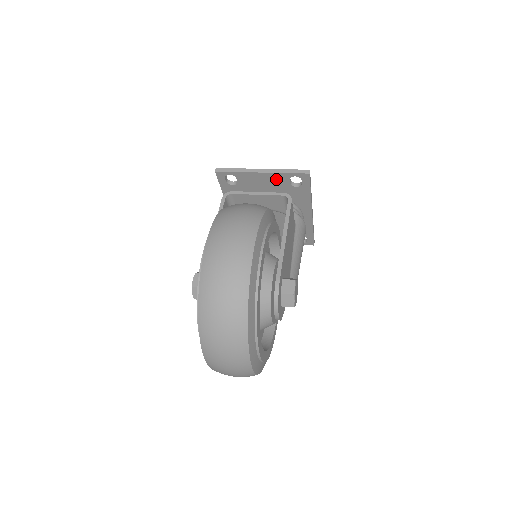
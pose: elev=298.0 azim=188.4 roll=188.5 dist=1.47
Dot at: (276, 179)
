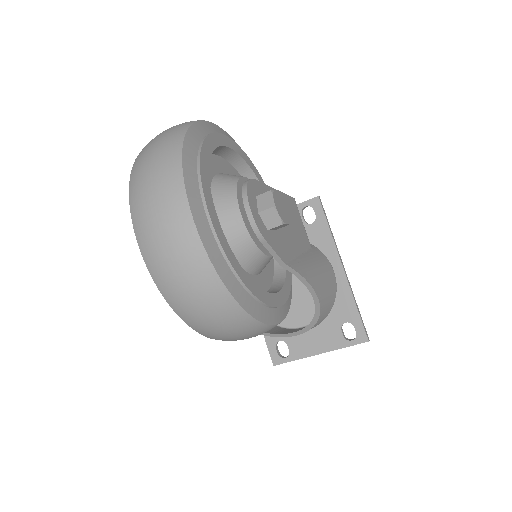
Dot at: occluded
